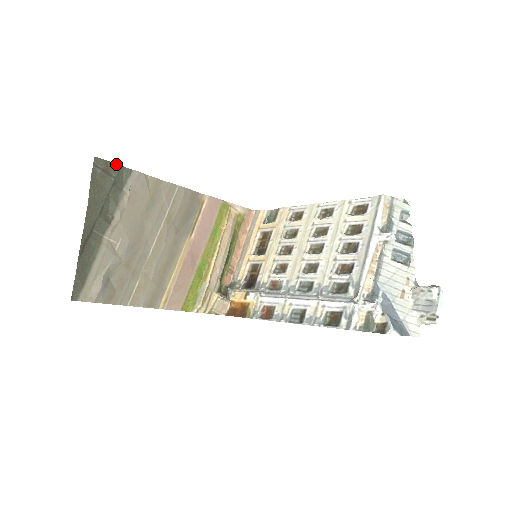
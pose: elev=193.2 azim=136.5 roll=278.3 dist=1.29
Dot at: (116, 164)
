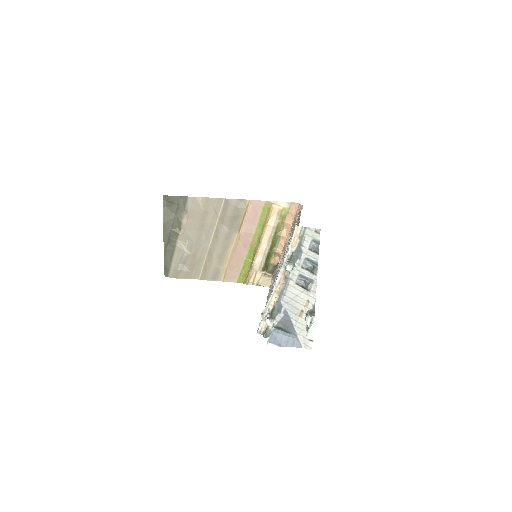
Dot at: (177, 196)
